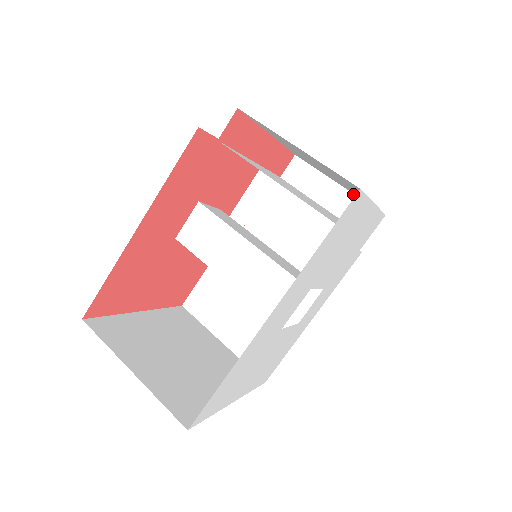
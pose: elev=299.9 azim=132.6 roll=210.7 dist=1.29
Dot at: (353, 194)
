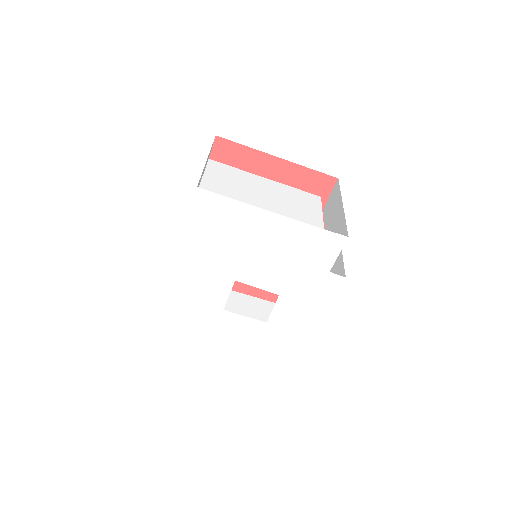
Dot at: (344, 215)
